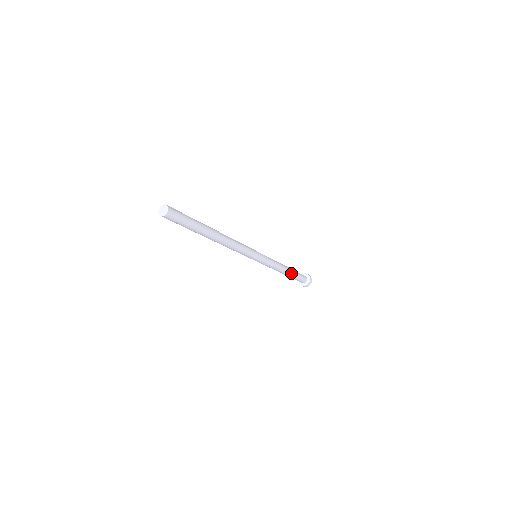
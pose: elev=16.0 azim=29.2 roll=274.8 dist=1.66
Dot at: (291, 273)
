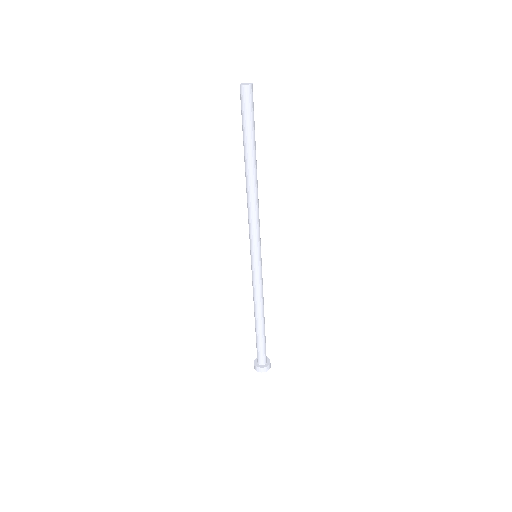
Dot at: (264, 326)
